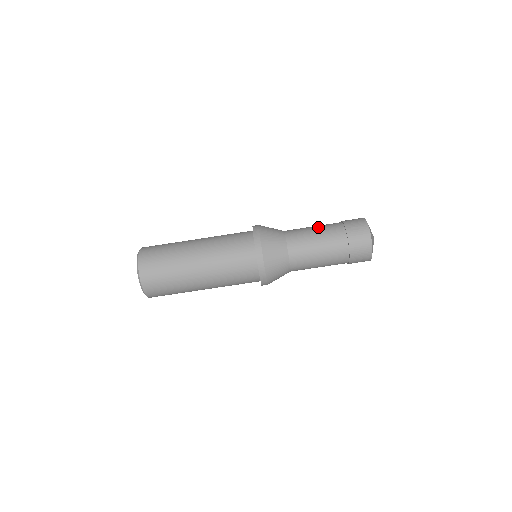
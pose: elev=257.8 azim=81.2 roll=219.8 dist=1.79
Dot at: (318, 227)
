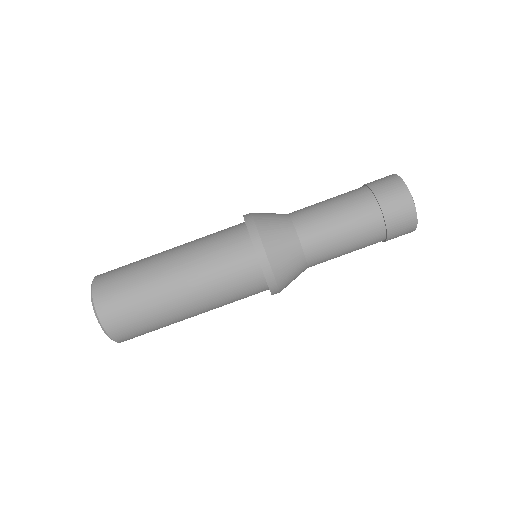
Dot at: (339, 207)
